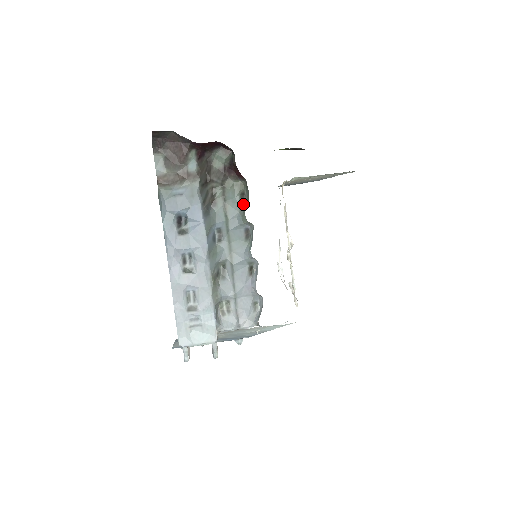
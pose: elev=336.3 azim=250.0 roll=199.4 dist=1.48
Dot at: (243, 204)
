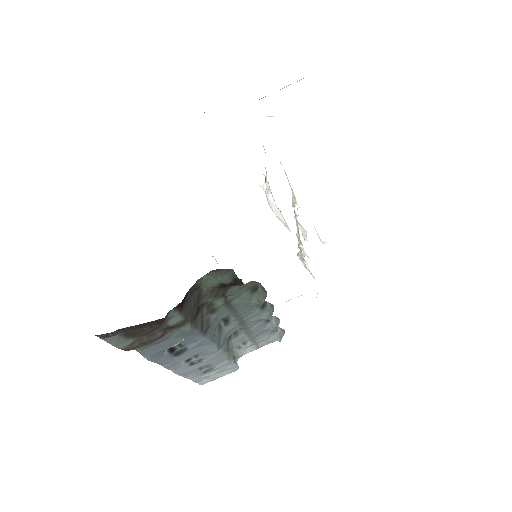
Dot at: (256, 293)
